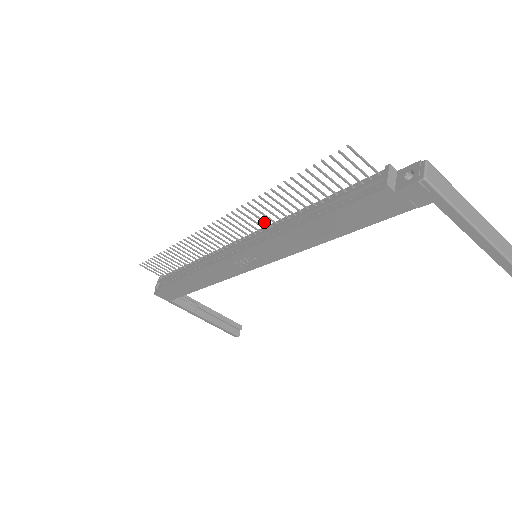
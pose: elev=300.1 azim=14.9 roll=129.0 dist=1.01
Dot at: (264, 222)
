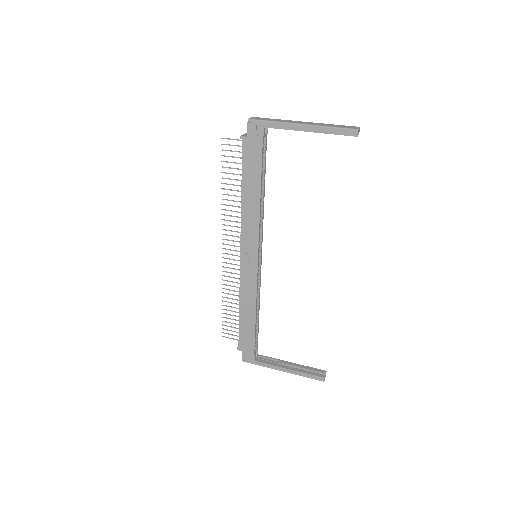
Dot at: (238, 222)
